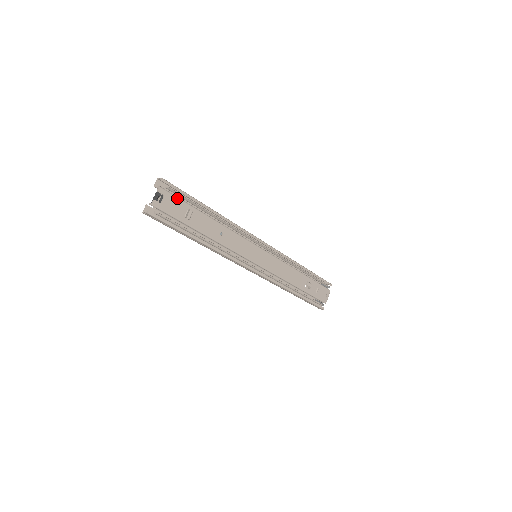
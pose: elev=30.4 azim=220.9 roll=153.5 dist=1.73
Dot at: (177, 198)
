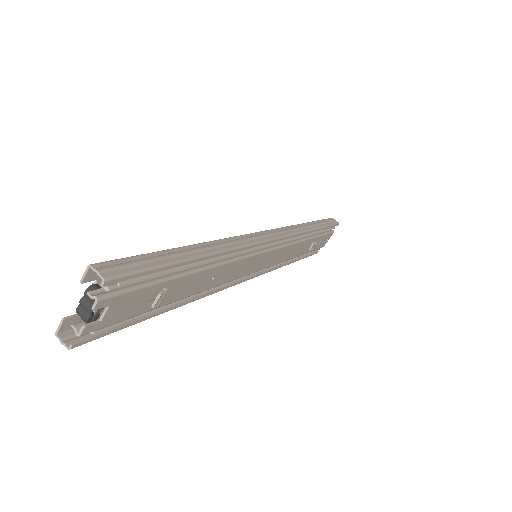
Dot at: (137, 290)
